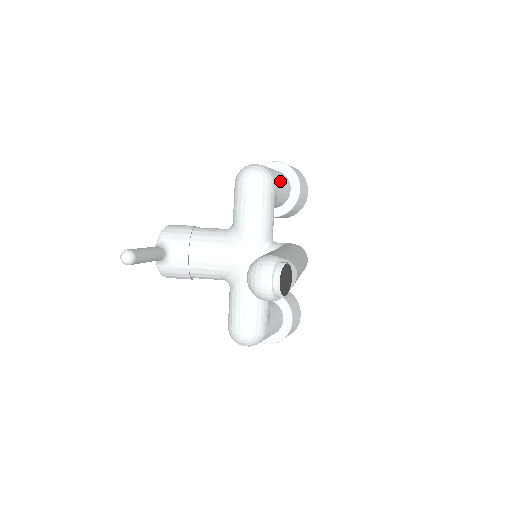
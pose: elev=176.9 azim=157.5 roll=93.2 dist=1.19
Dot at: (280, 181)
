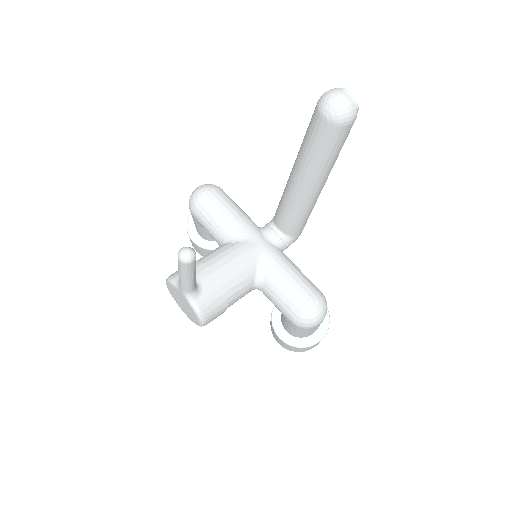
Dot at: occluded
